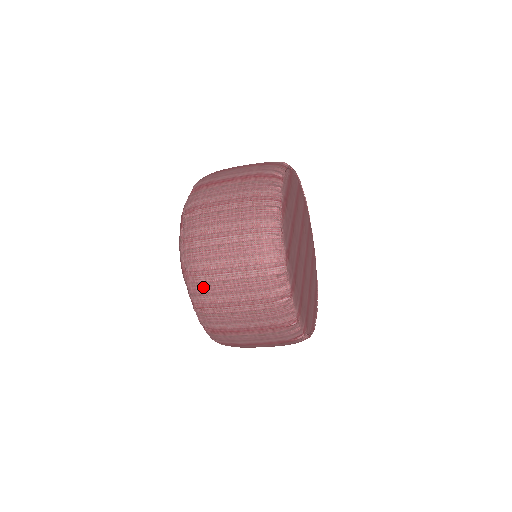
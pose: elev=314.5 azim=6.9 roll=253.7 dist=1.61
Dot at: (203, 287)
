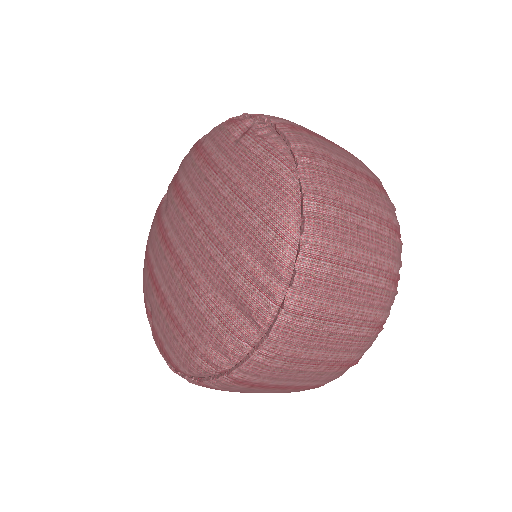
Dot at: (323, 281)
